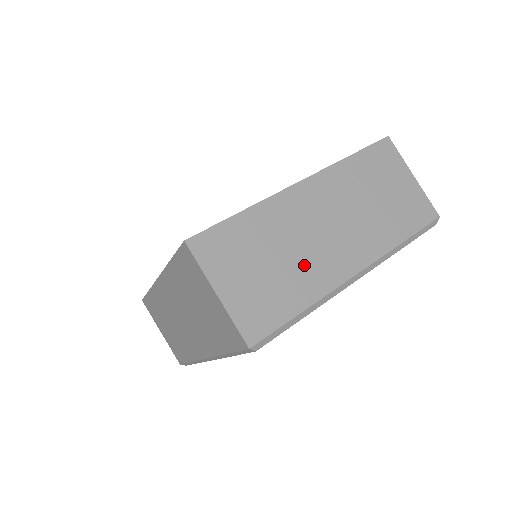
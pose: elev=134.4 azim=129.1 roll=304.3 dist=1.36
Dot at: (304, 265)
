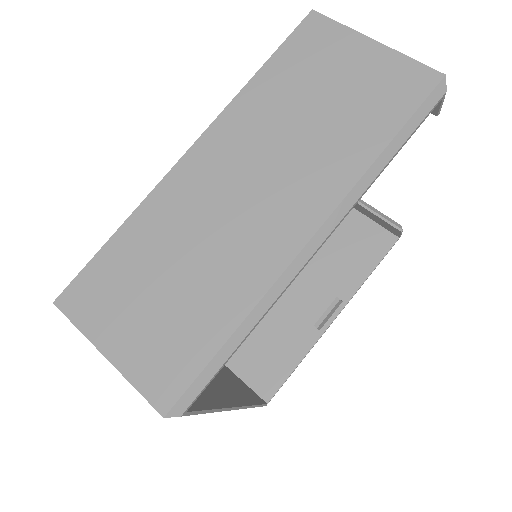
Dot at: (220, 263)
